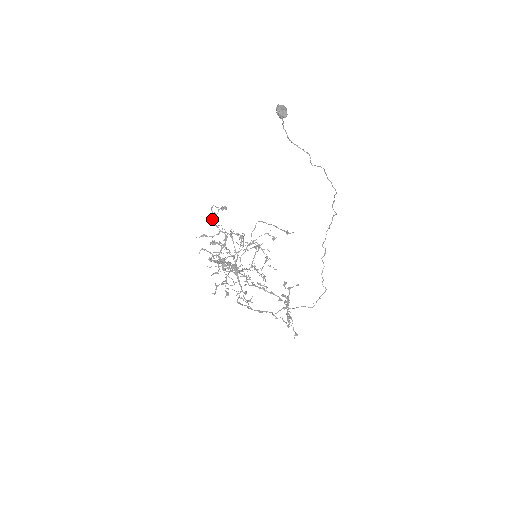
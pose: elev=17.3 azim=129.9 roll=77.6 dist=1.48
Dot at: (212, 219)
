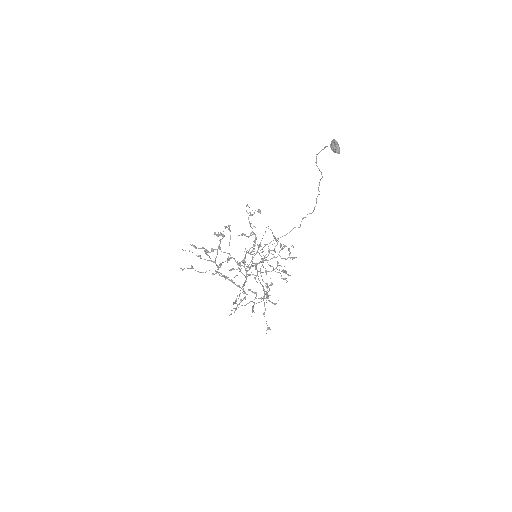
Dot at: (248, 219)
